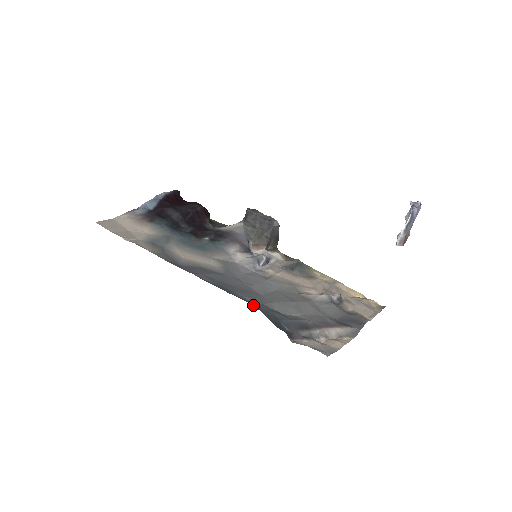
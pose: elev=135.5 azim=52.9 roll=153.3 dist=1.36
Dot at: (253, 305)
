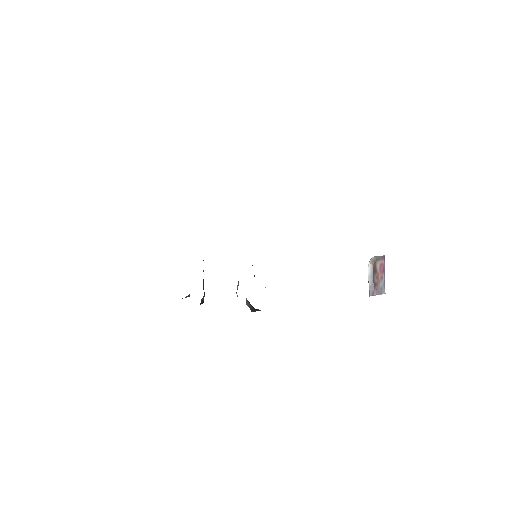
Dot at: occluded
